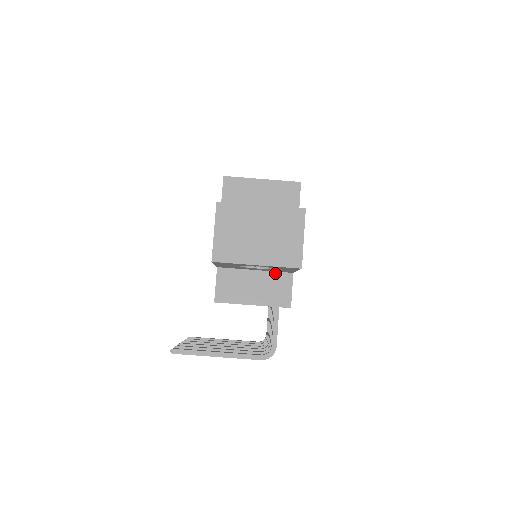
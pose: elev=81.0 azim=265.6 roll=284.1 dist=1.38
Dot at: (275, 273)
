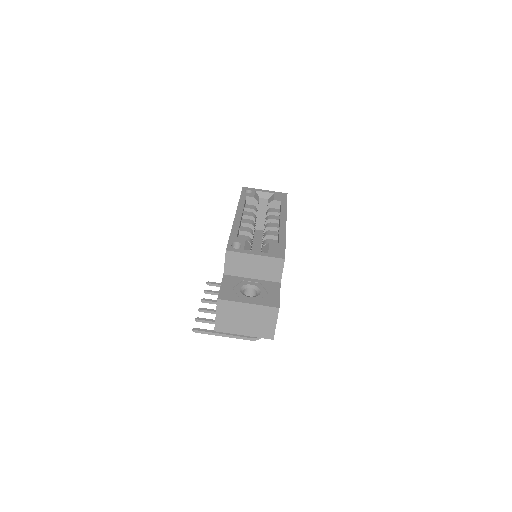
Dot at: occluded
